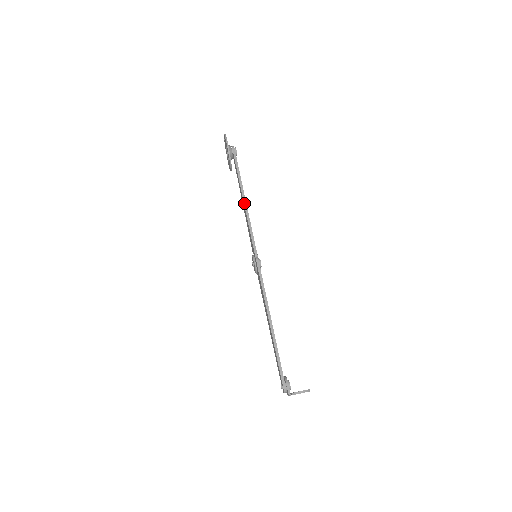
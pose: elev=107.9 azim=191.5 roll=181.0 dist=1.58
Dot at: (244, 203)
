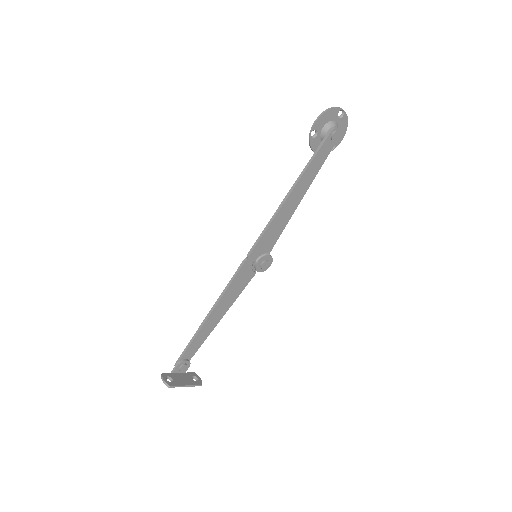
Dot at: (284, 199)
